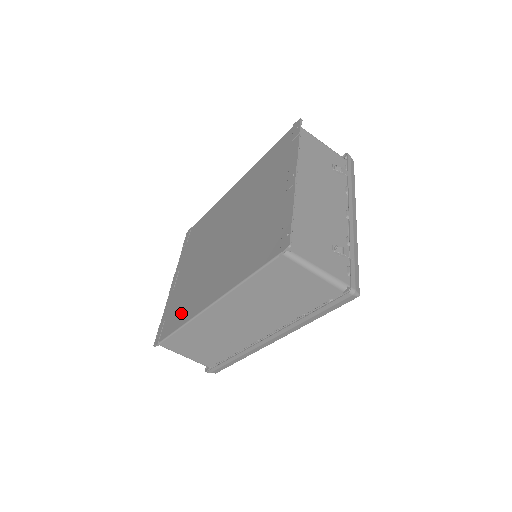
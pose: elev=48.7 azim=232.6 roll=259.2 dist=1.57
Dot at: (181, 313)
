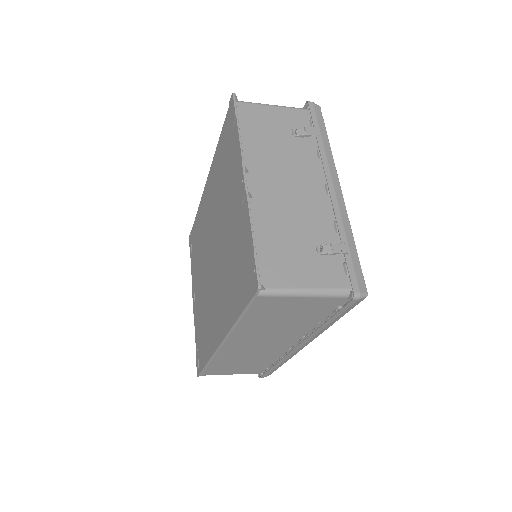
Dot at: (205, 344)
